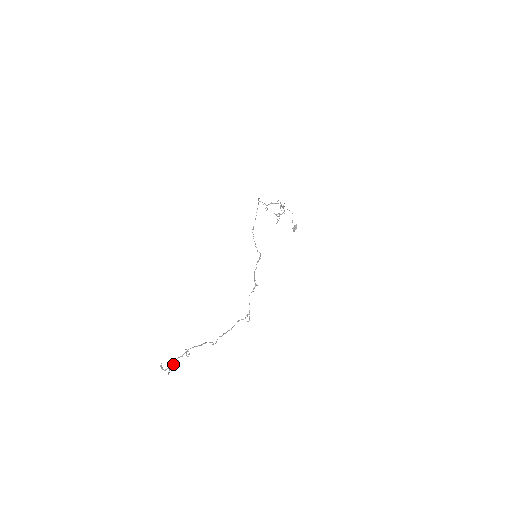
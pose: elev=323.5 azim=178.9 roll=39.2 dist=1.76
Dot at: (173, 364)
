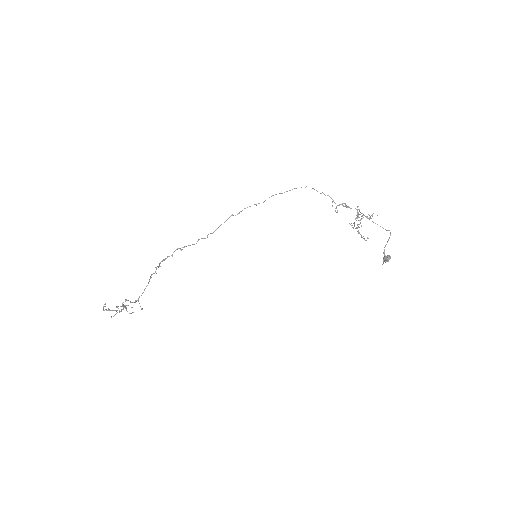
Dot at: (112, 310)
